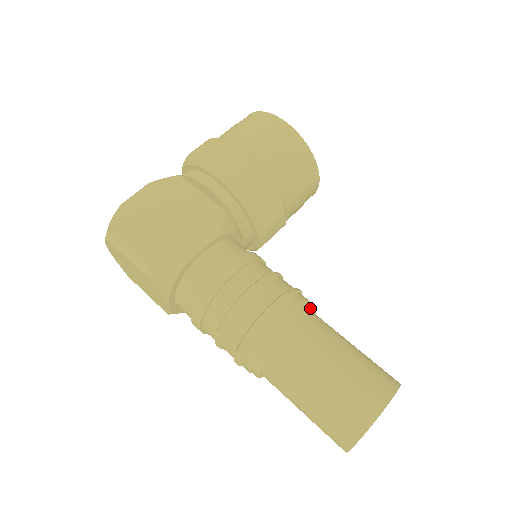
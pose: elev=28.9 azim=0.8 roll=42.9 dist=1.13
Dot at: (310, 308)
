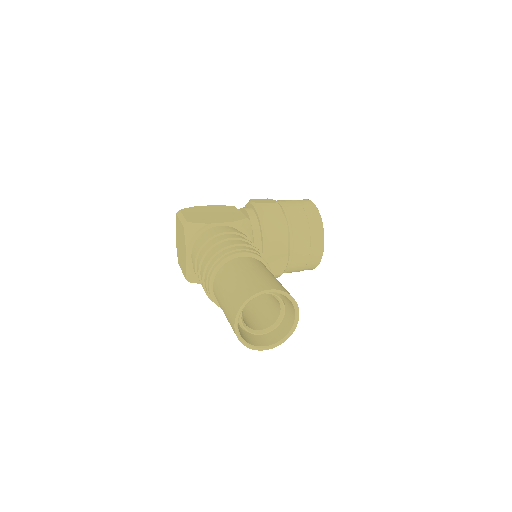
Dot at: (264, 259)
